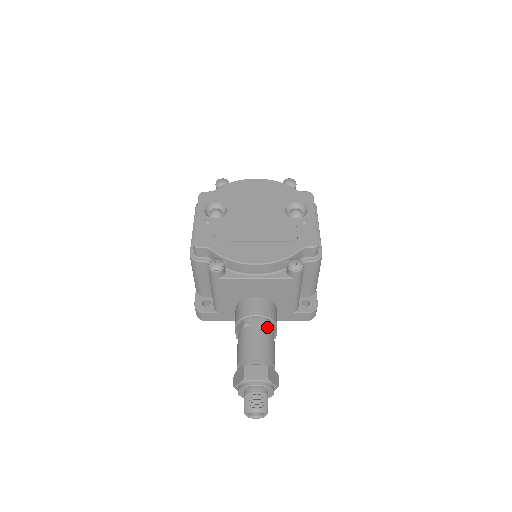
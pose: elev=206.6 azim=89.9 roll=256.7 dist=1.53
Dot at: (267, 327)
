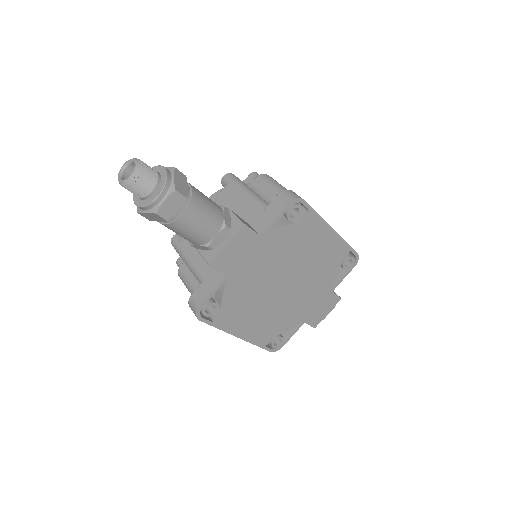
Dot at: occluded
